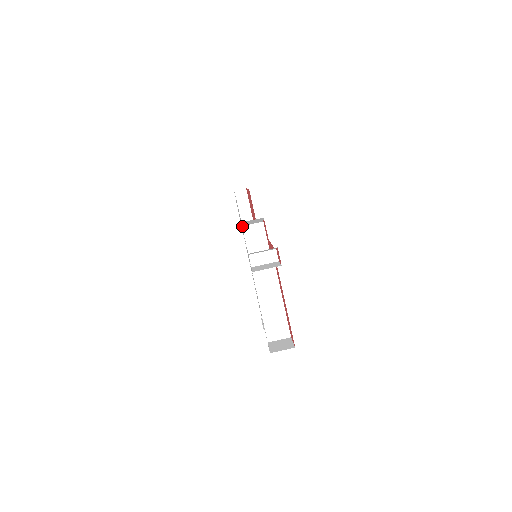
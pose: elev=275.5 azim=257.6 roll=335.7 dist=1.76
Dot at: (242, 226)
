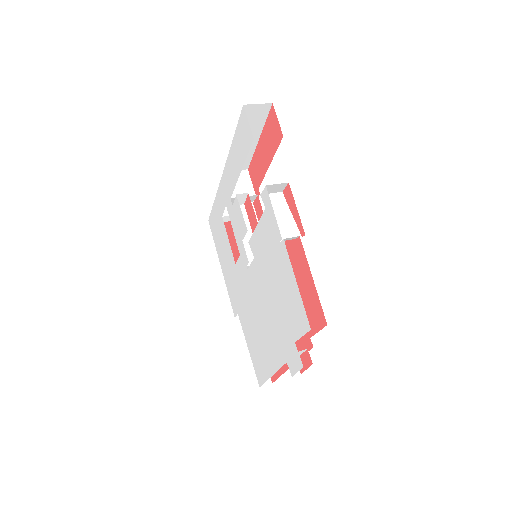
Dot at: (220, 223)
